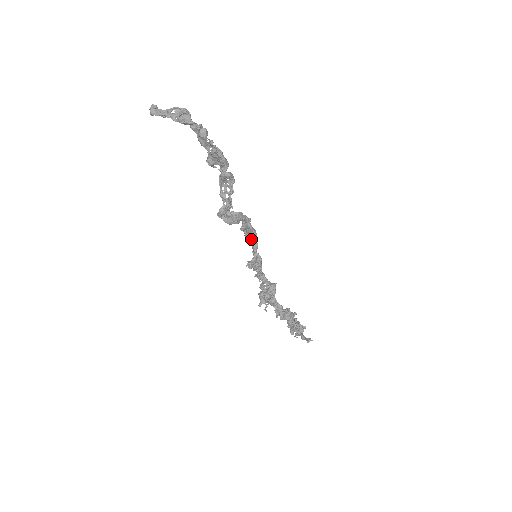
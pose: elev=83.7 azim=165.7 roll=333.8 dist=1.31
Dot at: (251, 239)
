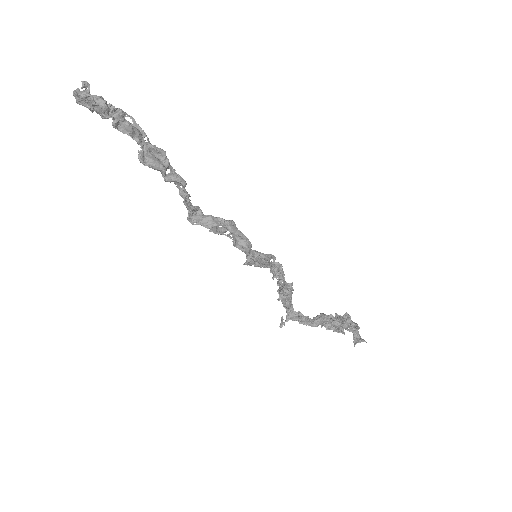
Dot at: (234, 244)
